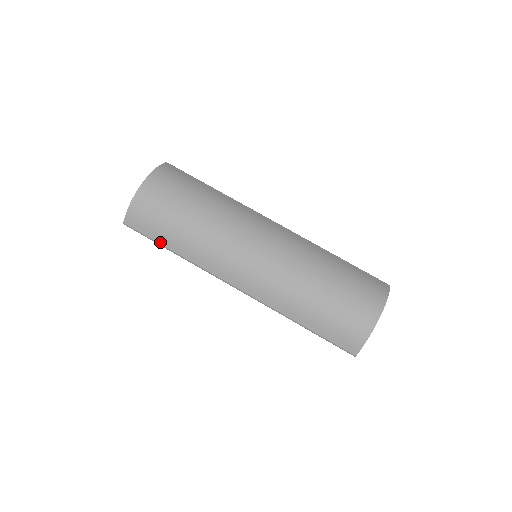
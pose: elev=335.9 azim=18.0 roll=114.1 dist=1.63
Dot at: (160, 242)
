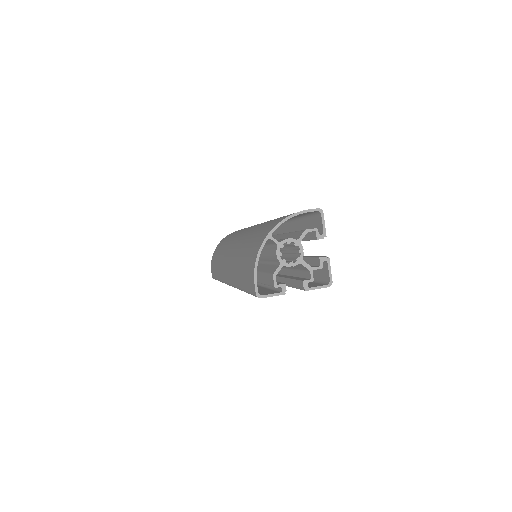
Dot at: (216, 277)
